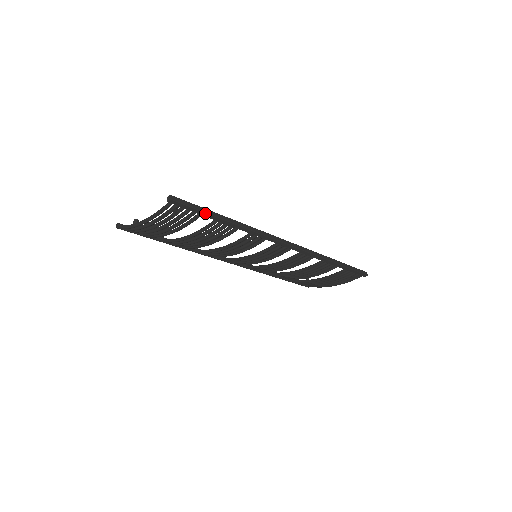
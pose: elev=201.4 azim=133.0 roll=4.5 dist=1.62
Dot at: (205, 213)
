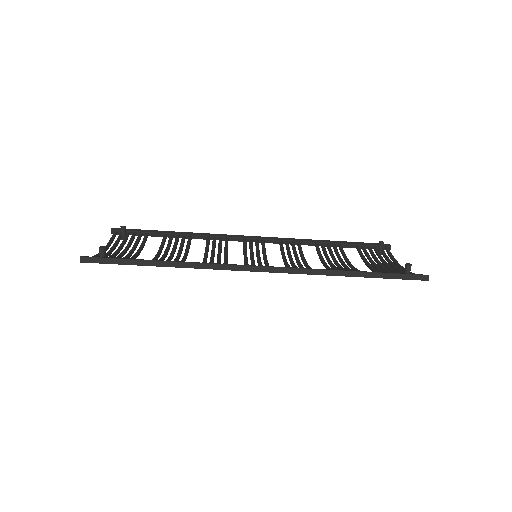
Dot at: (126, 264)
